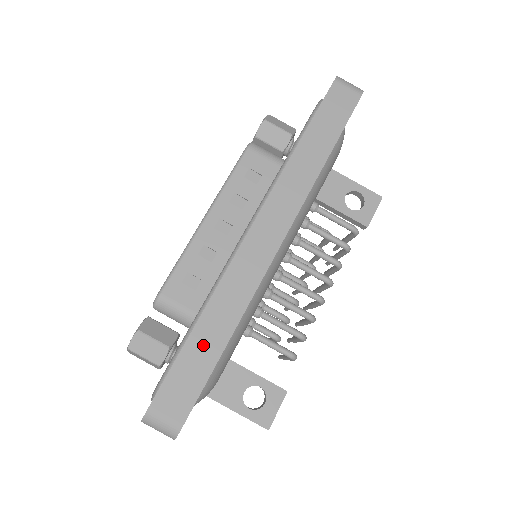
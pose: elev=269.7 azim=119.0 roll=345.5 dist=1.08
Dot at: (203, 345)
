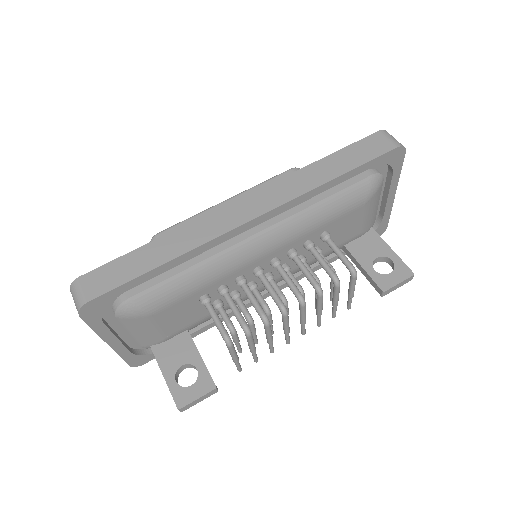
Dot at: (145, 257)
